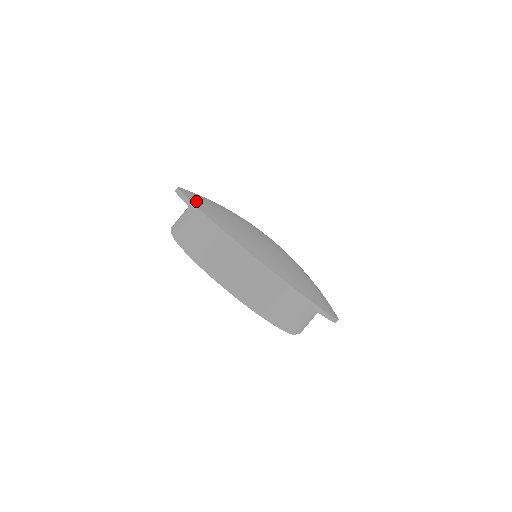
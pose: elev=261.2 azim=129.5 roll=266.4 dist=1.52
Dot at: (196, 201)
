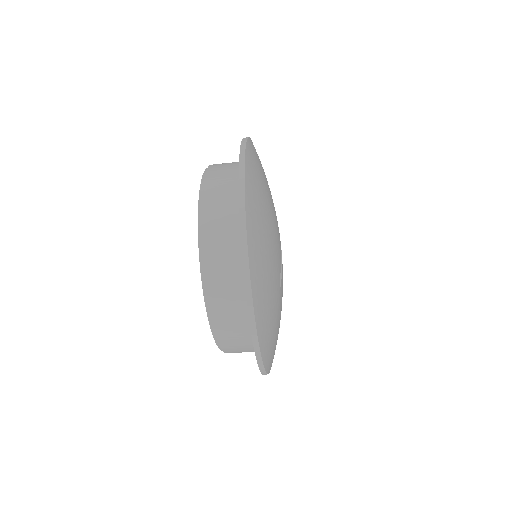
Dot at: occluded
